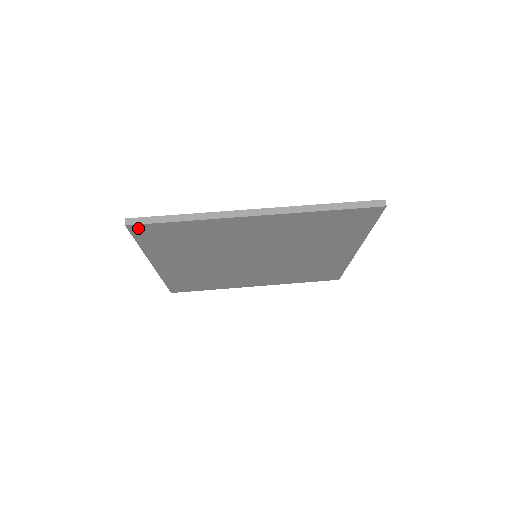
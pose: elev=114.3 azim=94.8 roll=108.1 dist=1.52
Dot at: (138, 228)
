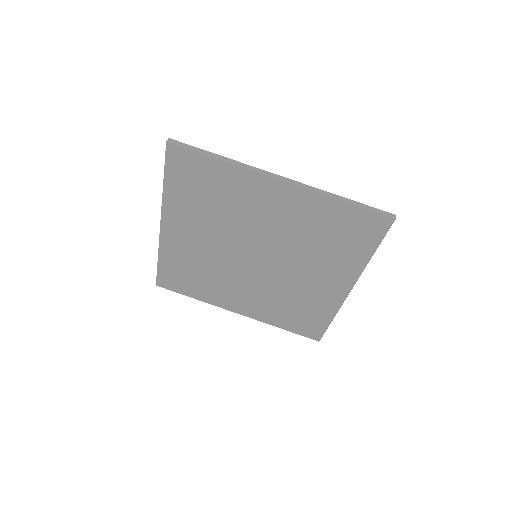
Dot at: (175, 151)
